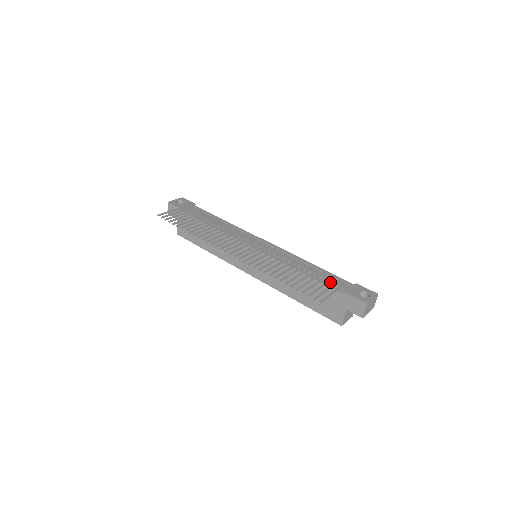
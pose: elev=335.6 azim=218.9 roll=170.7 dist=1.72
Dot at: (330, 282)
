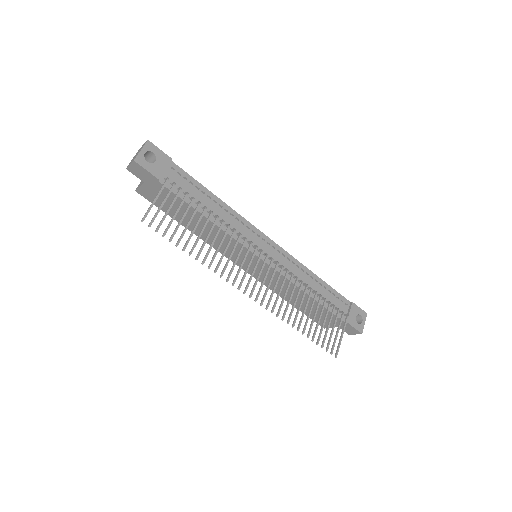
Dot at: occluded
